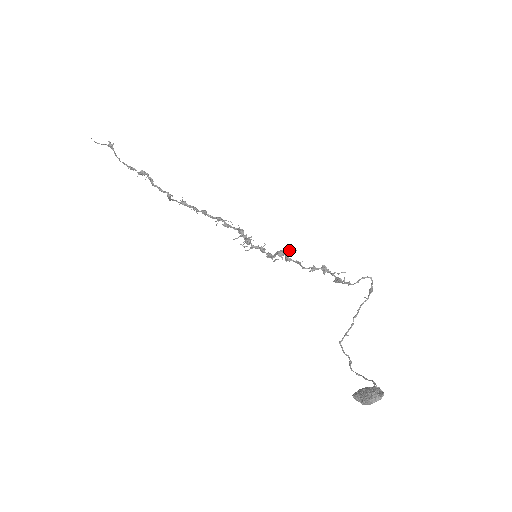
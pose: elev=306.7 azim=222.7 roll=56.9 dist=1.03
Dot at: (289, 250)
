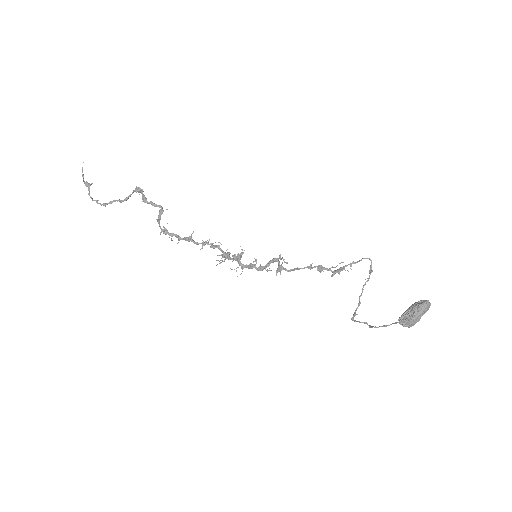
Dot at: occluded
